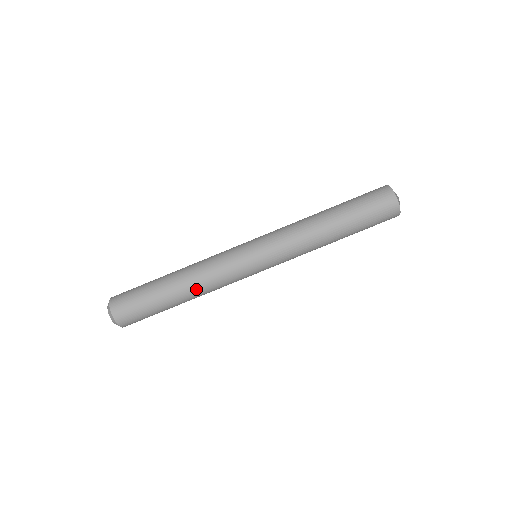
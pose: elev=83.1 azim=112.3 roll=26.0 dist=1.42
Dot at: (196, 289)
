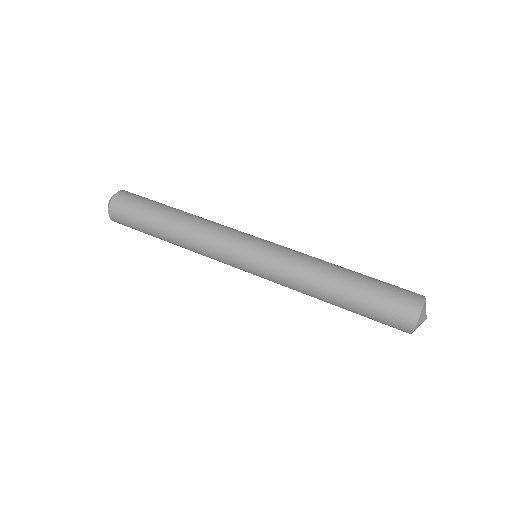
Dot at: (186, 231)
